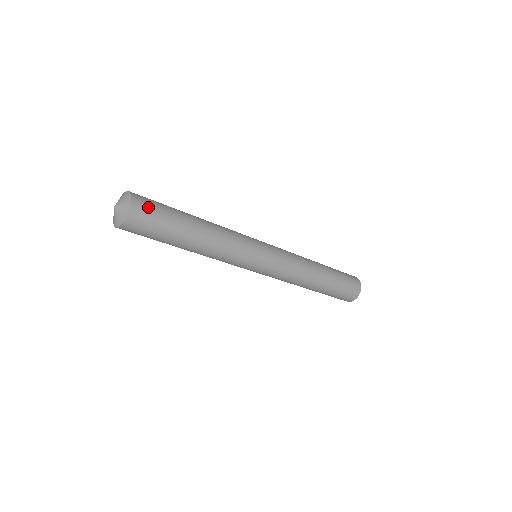
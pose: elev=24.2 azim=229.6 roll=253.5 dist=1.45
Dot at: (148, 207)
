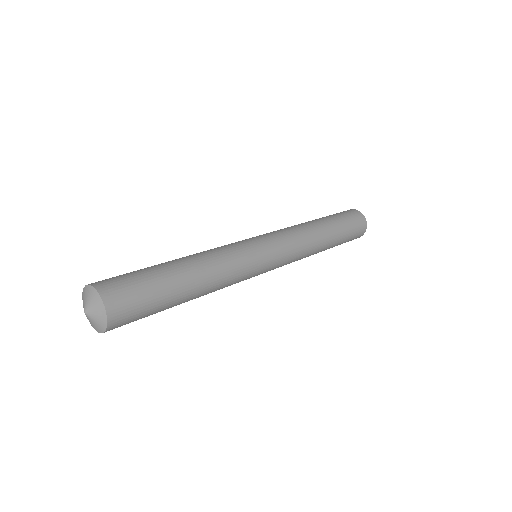
Dot at: (125, 292)
